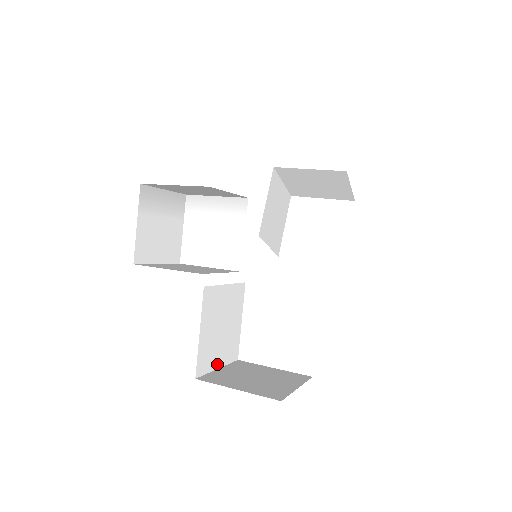
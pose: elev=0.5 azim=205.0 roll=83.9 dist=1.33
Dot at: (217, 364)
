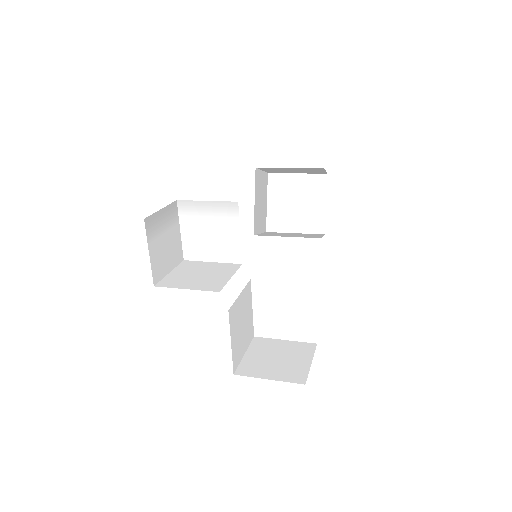
Dot at: (243, 352)
